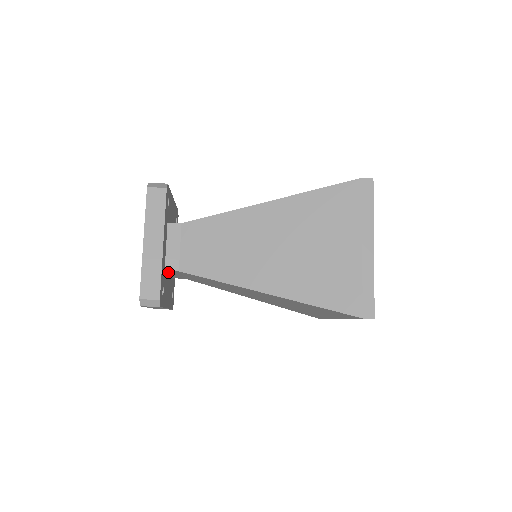
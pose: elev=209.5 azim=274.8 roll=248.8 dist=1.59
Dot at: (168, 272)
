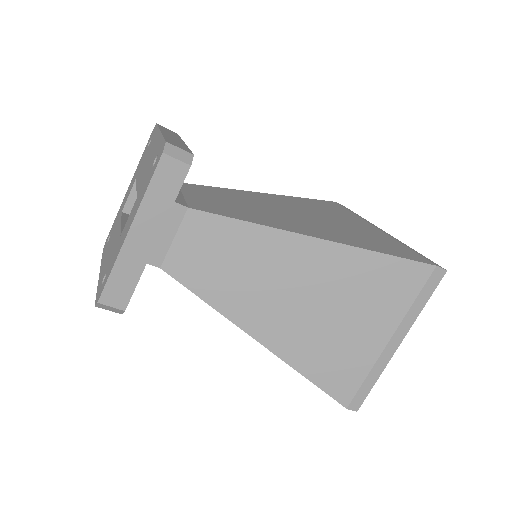
Dot at: occluded
